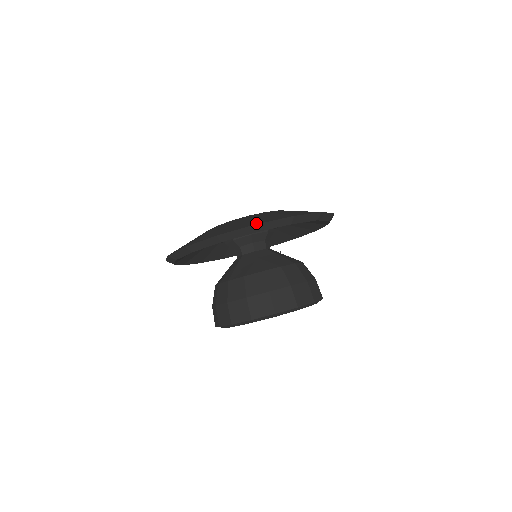
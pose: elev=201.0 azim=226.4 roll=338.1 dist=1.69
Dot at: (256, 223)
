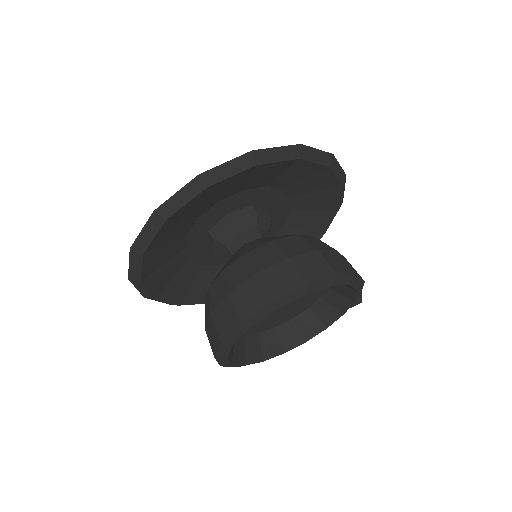
Dot at: (200, 175)
